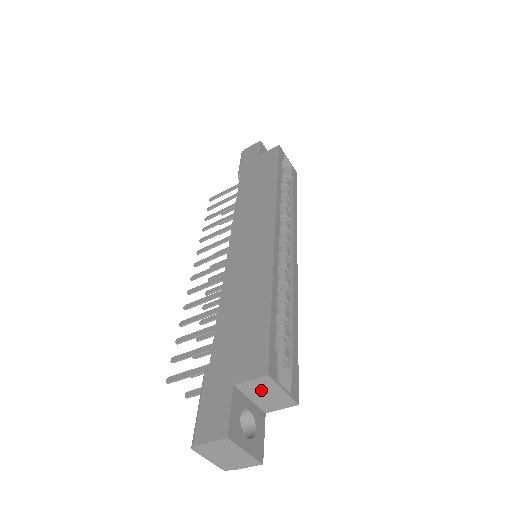
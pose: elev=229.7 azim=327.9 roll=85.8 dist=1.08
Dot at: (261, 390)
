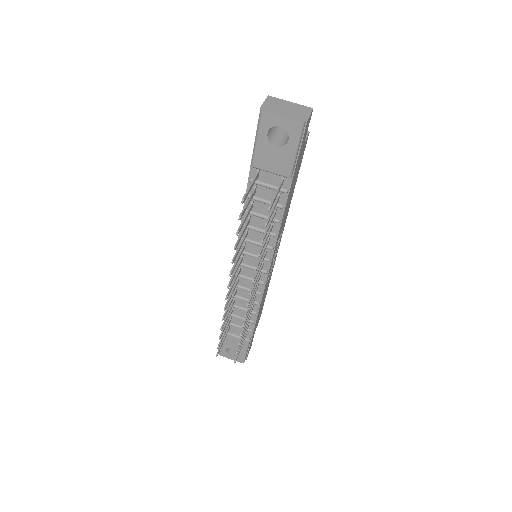
Dot at: occluded
